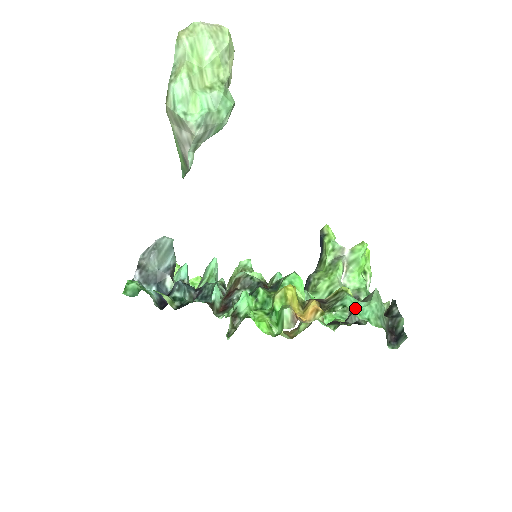
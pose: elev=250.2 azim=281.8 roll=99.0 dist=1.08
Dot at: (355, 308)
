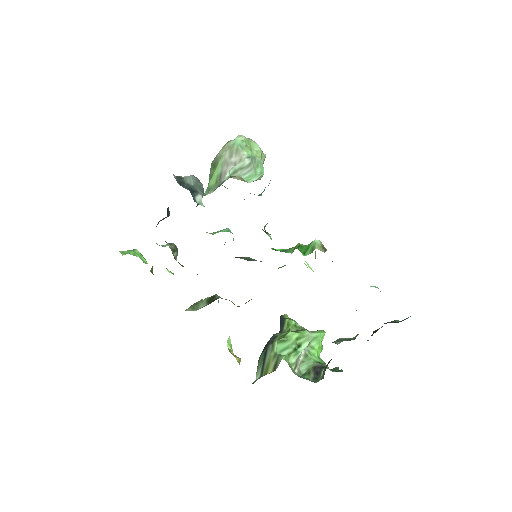
Dot at: occluded
